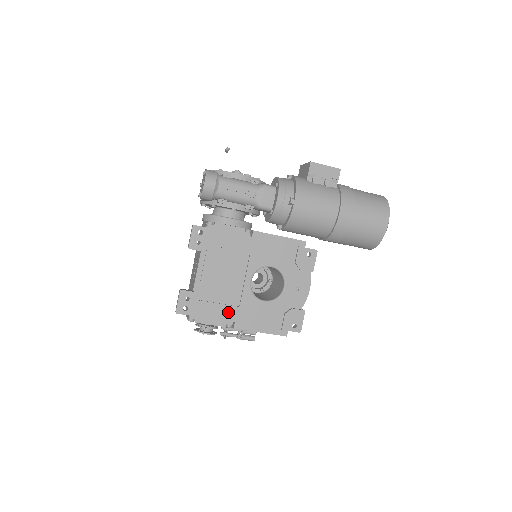
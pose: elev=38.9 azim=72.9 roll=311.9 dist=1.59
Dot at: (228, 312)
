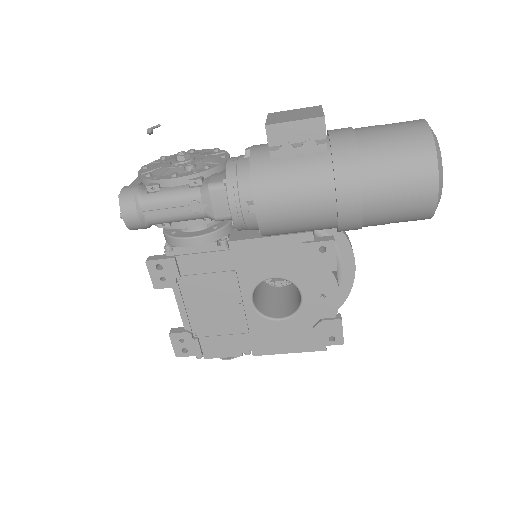
Dot at: (238, 341)
